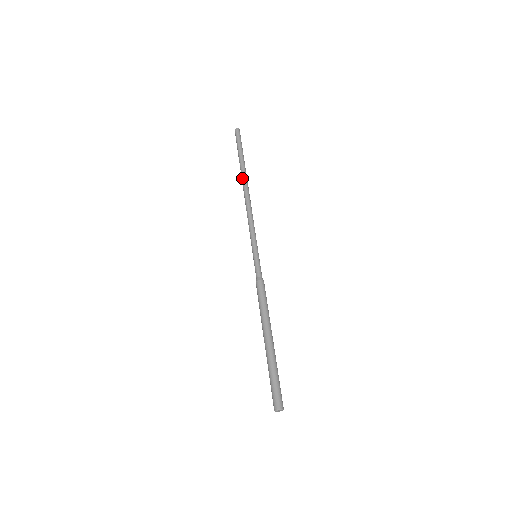
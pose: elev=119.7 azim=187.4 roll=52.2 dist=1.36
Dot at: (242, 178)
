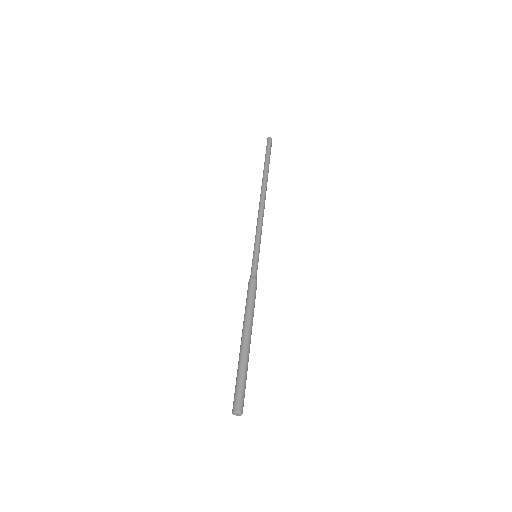
Dot at: (262, 182)
